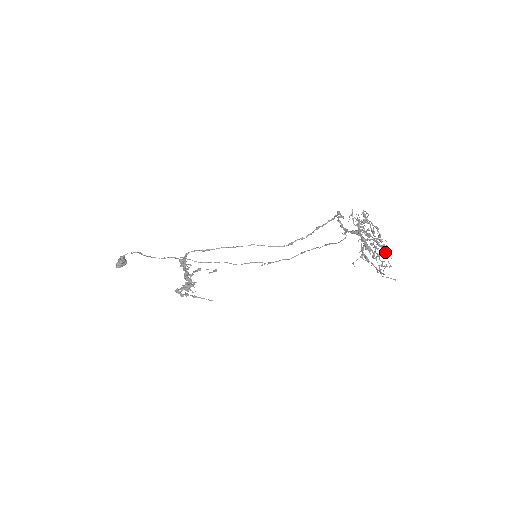
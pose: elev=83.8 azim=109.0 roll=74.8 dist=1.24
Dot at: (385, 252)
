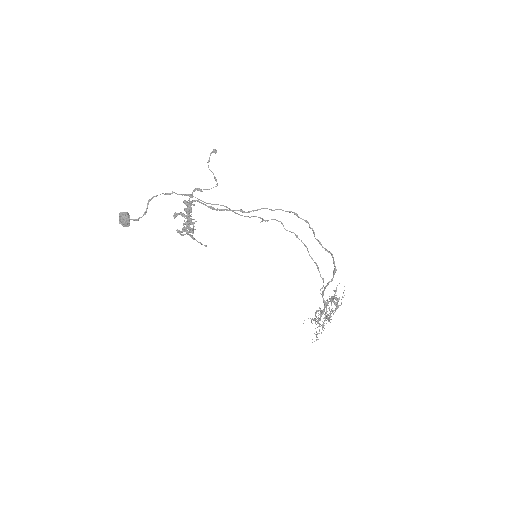
Dot at: occluded
